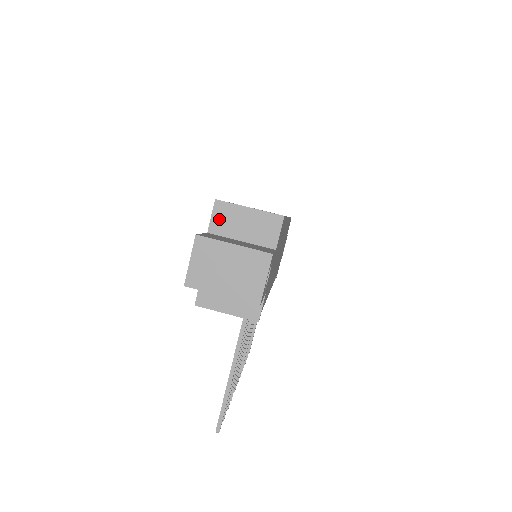
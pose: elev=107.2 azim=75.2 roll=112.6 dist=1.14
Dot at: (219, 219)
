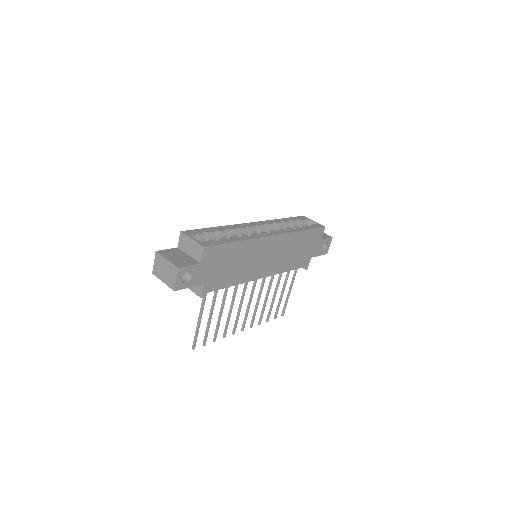
Dot at: (181, 242)
